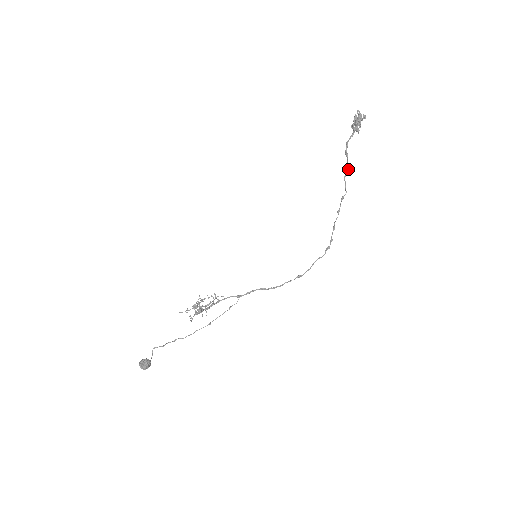
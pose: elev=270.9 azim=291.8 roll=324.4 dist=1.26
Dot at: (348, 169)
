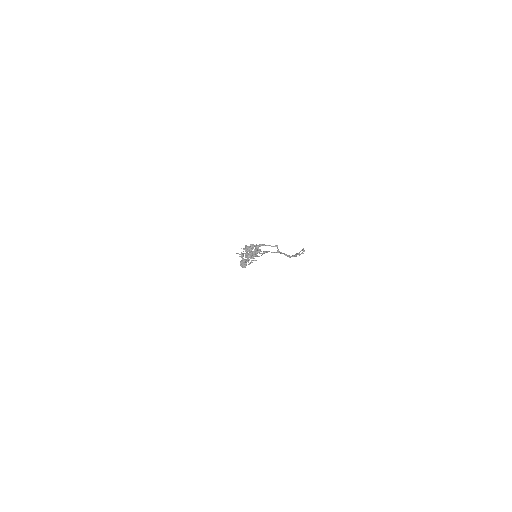
Dot at: occluded
